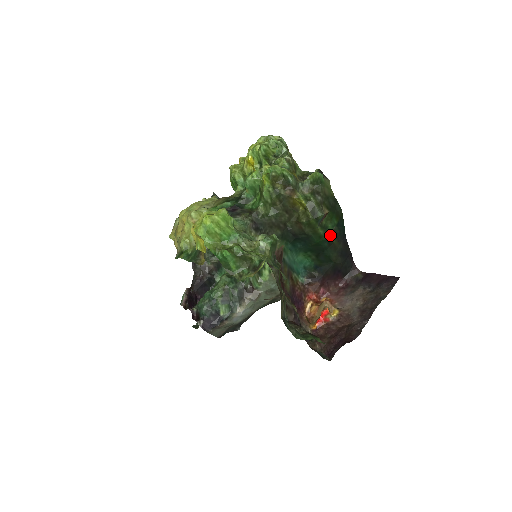
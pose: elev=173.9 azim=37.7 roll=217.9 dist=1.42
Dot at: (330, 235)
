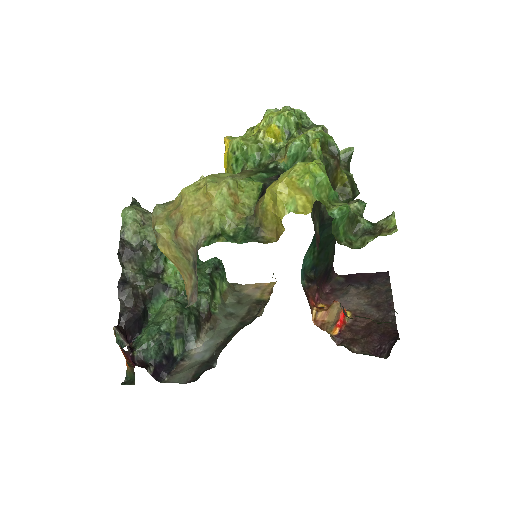
Dot at: occluded
